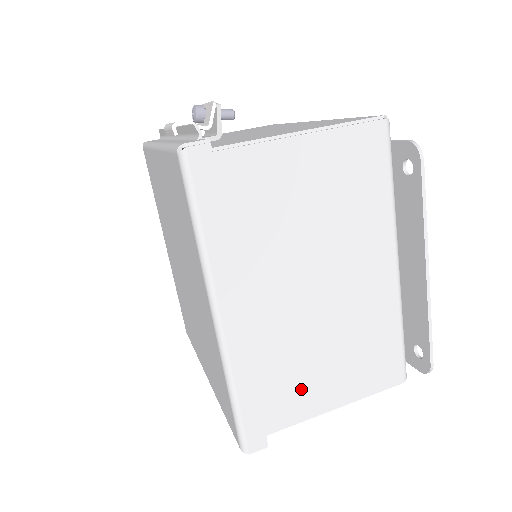
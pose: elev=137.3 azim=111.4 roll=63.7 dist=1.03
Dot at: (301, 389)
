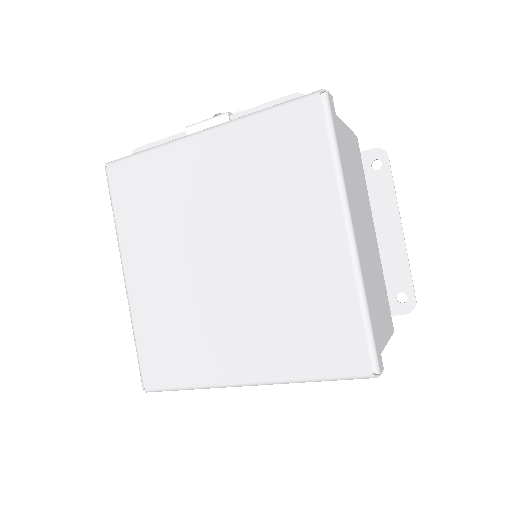
Dot at: (375, 320)
